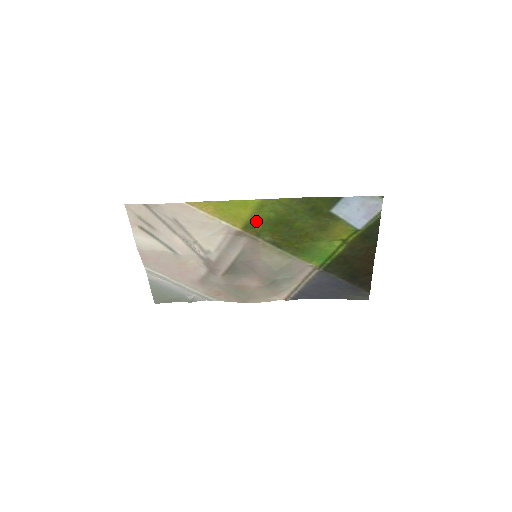
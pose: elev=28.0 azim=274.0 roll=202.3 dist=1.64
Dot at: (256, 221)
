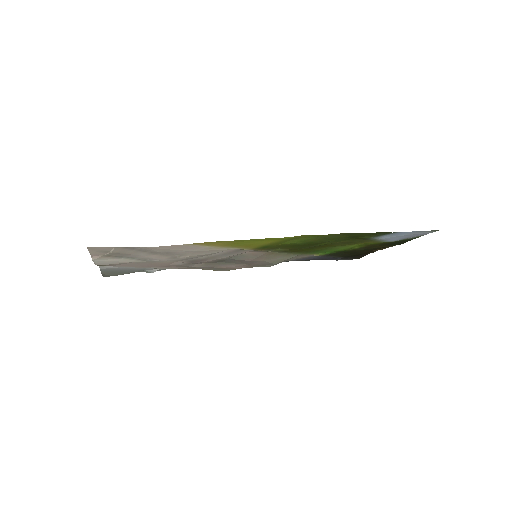
Dot at: (276, 245)
